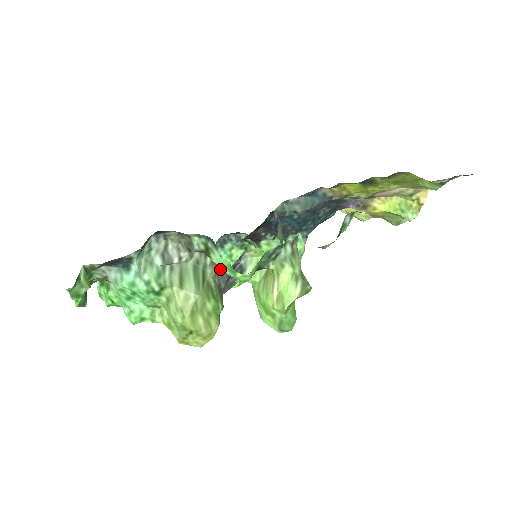
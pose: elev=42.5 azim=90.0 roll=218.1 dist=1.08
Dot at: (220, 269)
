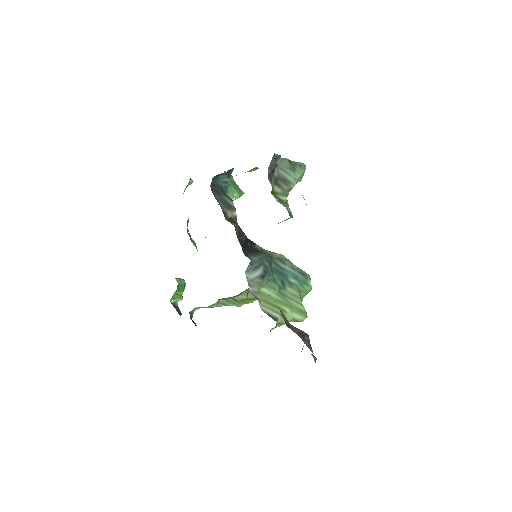
Dot at: occluded
